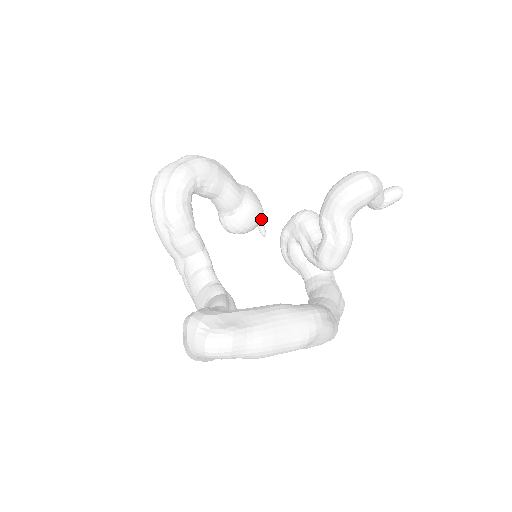
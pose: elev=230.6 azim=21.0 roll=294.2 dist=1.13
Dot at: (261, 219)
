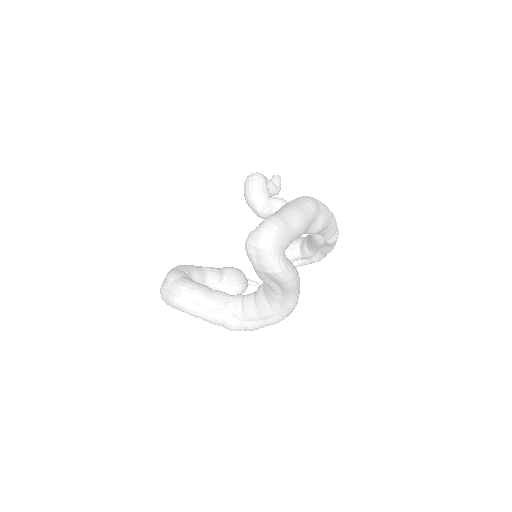
Dot at: occluded
